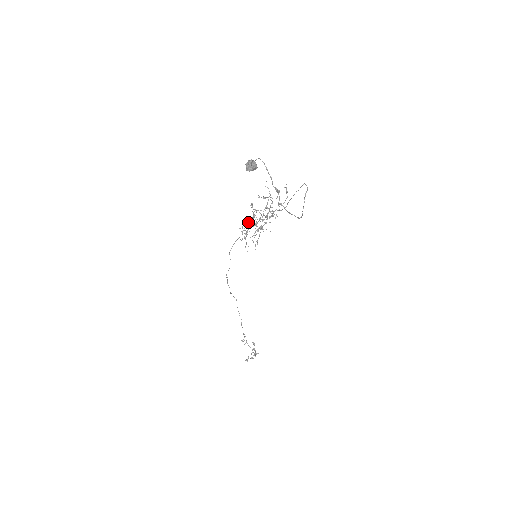
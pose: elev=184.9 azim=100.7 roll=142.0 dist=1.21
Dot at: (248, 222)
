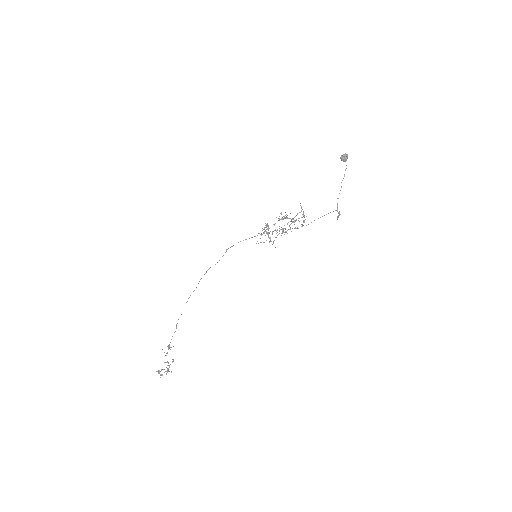
Dot at: (266, 227)
